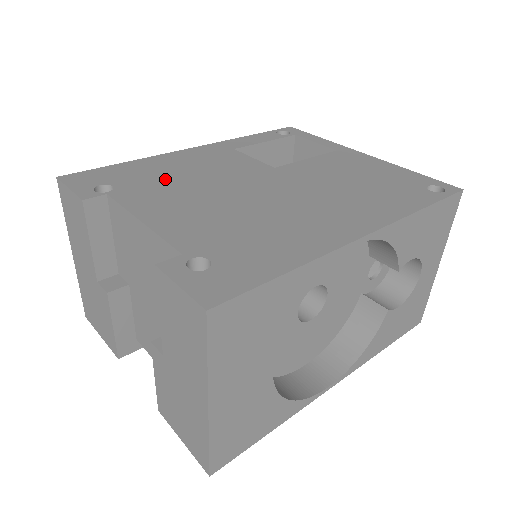
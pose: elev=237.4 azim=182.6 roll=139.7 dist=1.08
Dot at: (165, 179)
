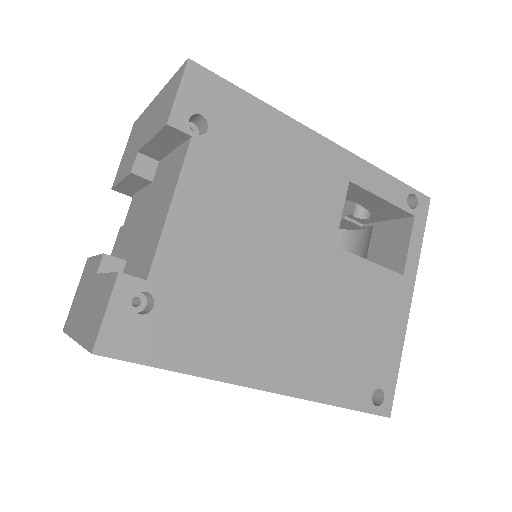
Dot at: (252, 166)
